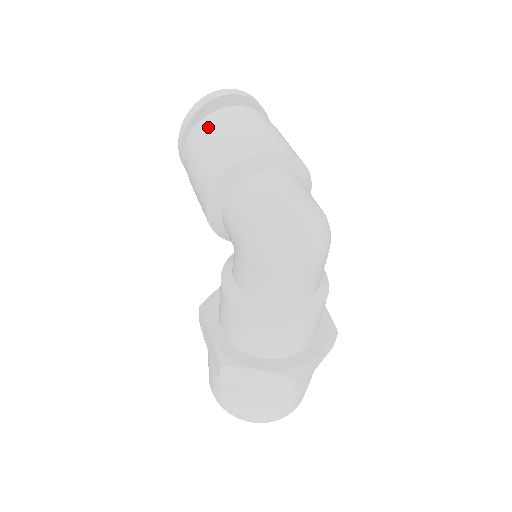
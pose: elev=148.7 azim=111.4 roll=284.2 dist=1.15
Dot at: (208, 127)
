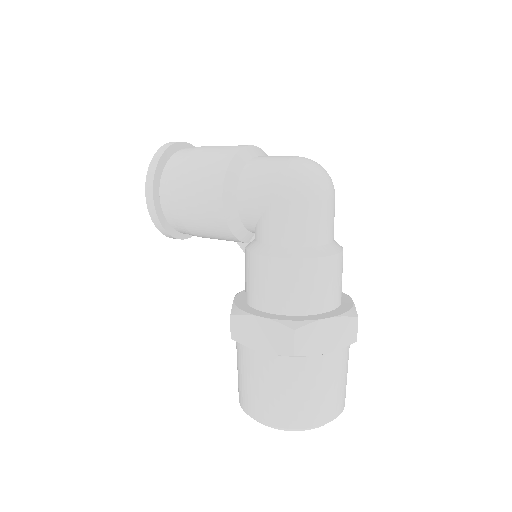
Dot at: (184, 155)
